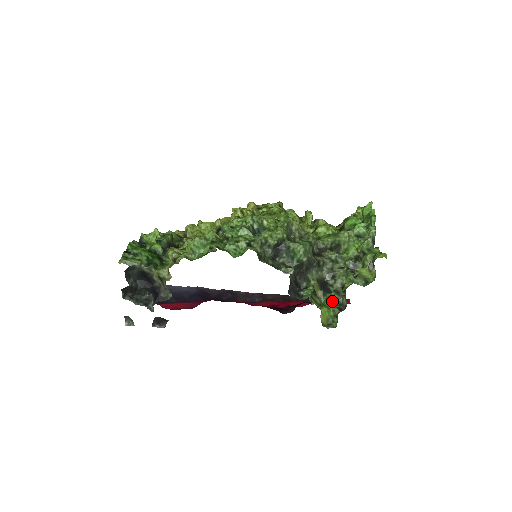
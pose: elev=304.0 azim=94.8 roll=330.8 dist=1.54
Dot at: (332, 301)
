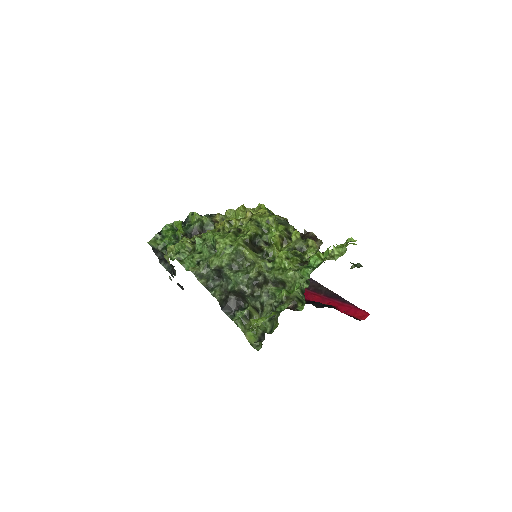
Dot at: (258, 329)
